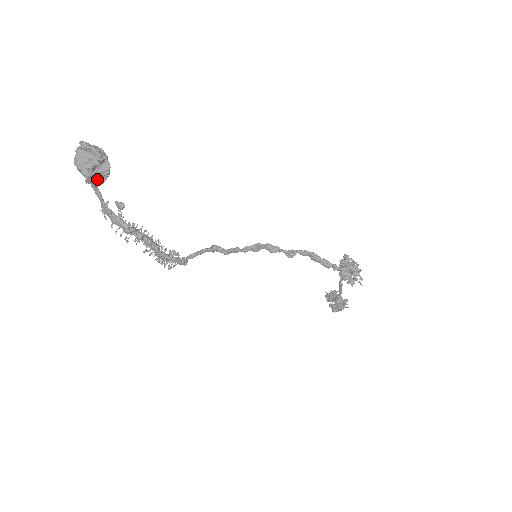
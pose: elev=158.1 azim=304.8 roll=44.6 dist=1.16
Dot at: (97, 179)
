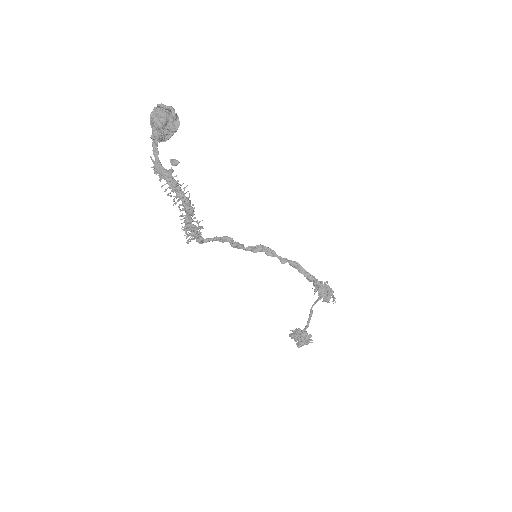
Dot at: (164, 134)
